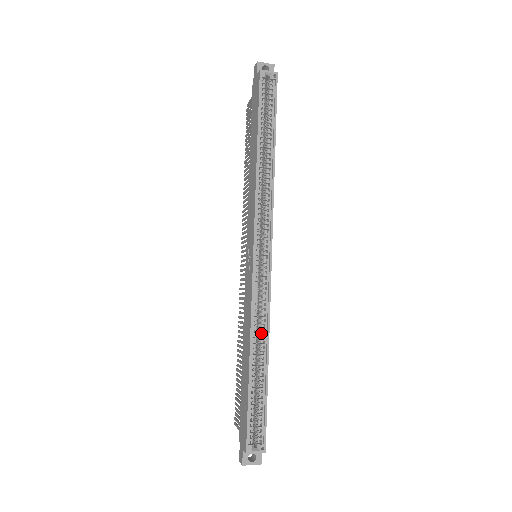
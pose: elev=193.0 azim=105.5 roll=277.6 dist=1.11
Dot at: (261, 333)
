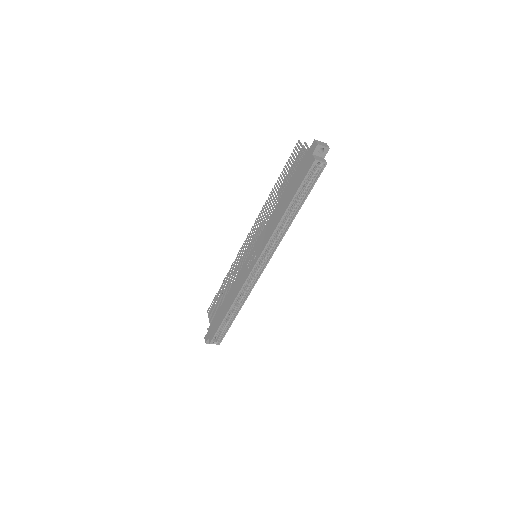
Dot at: (240, 300)
